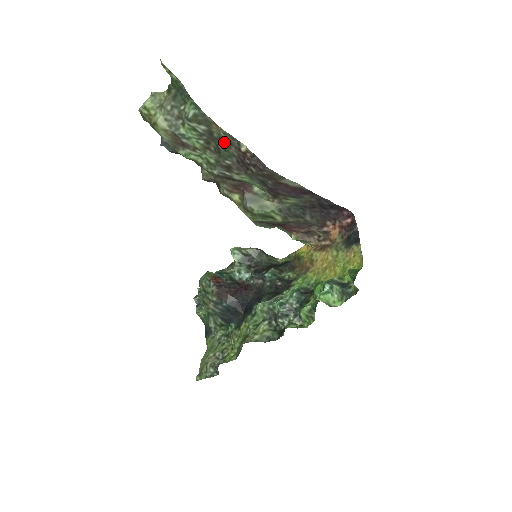
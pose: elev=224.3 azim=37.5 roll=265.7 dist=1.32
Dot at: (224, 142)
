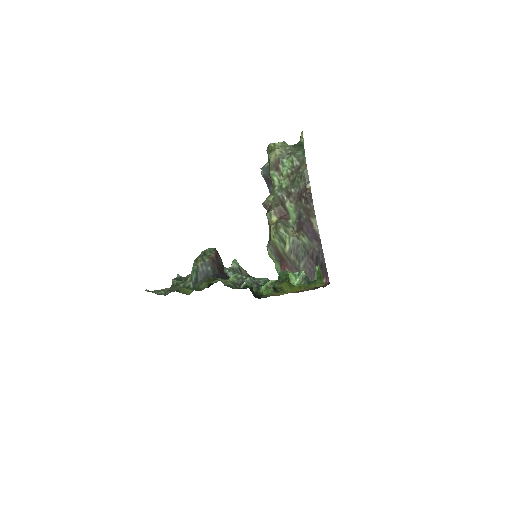
Dot at: (302, 176)
